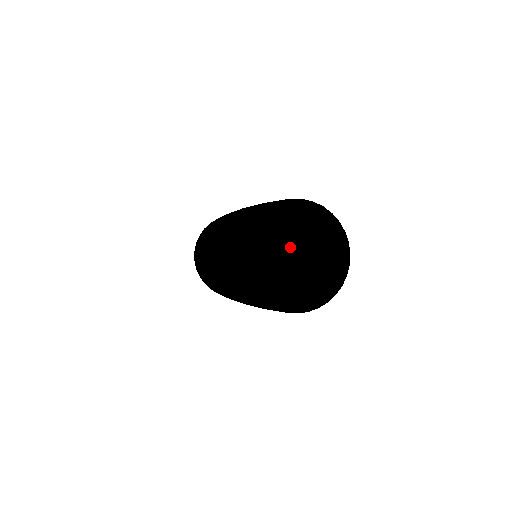
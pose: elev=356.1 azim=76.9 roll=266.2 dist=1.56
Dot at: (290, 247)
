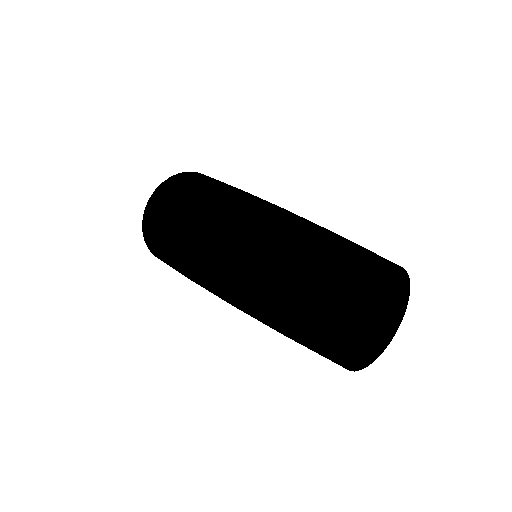
Dot at: (379, 310)
